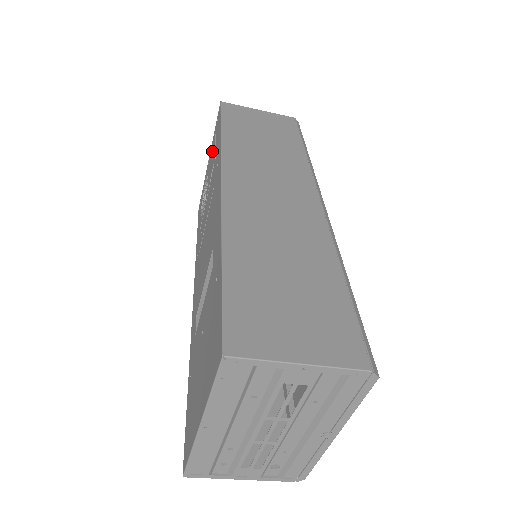
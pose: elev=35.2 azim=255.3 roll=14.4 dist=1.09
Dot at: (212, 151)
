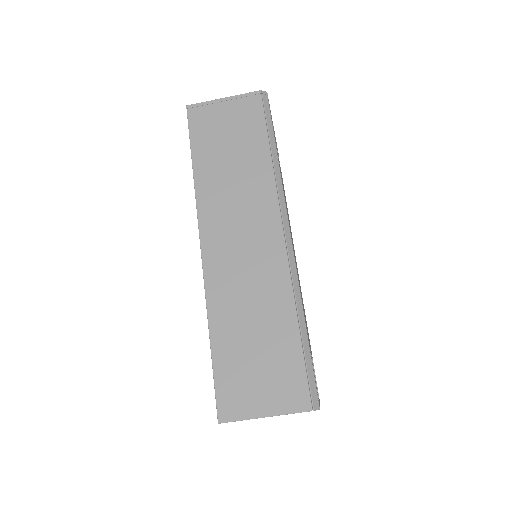
Dot at: occluded
